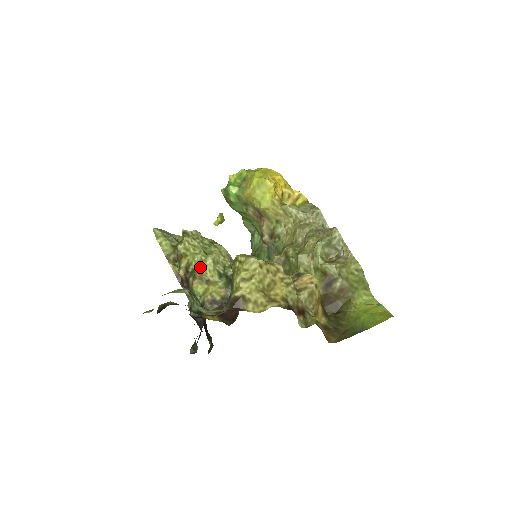
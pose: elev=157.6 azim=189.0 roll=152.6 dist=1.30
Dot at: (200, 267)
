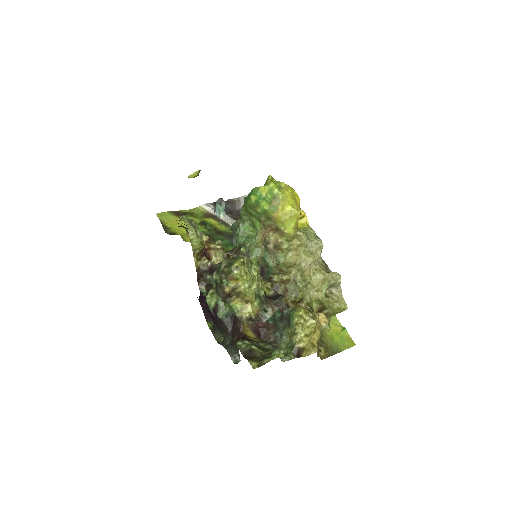
Dot at: (248, 292)
